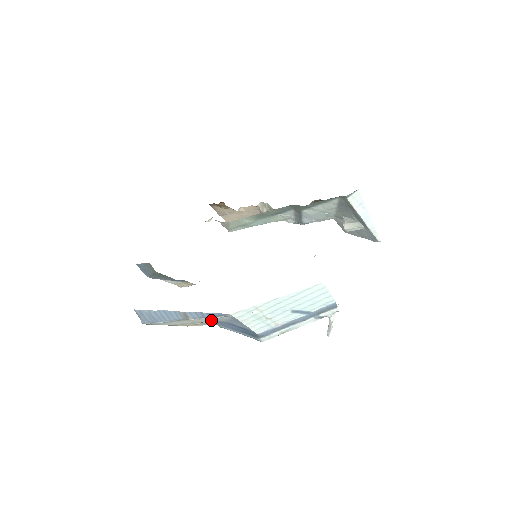
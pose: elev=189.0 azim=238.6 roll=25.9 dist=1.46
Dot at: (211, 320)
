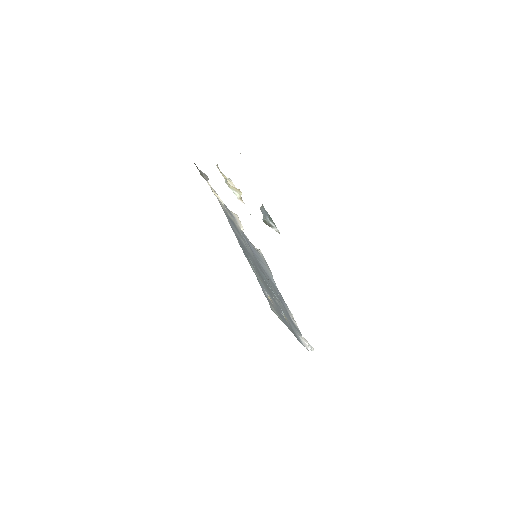
Dot at: occluded
